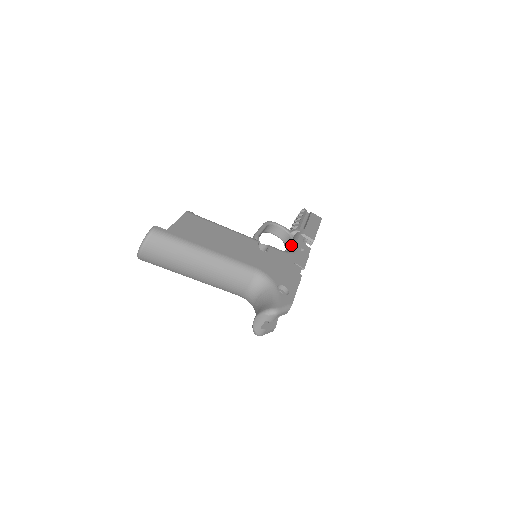
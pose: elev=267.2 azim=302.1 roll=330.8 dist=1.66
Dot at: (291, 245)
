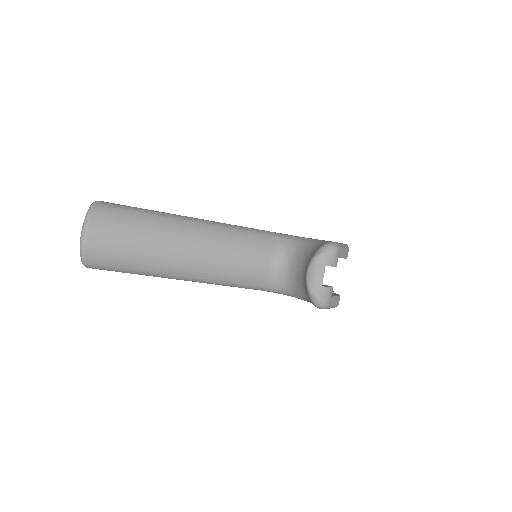
Dot at: occluded
